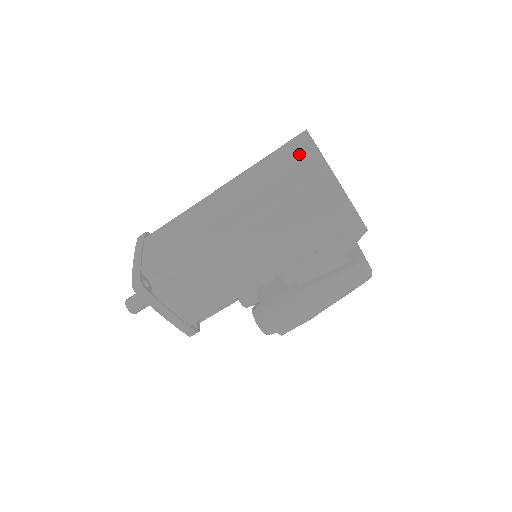
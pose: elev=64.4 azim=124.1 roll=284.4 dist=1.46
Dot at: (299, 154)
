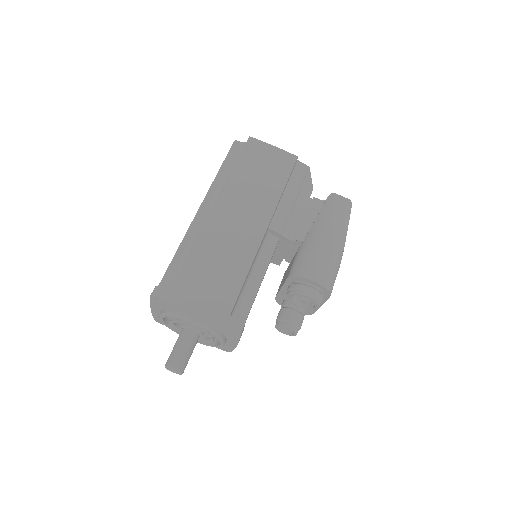
Dot at: occluded
